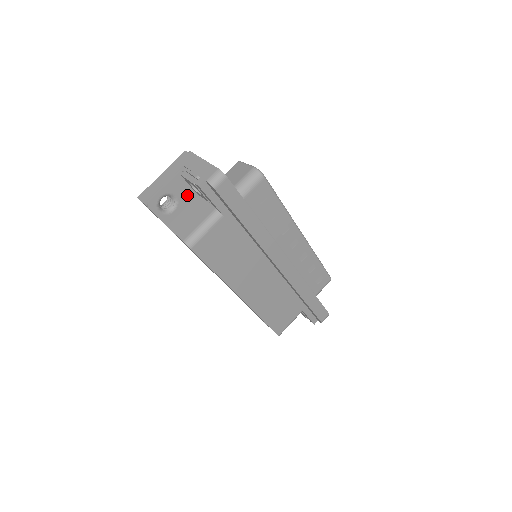
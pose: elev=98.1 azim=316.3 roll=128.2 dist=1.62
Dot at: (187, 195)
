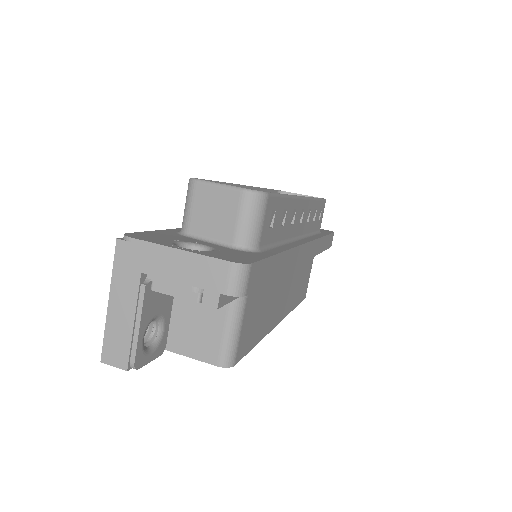
Dot at: (167, 296)
